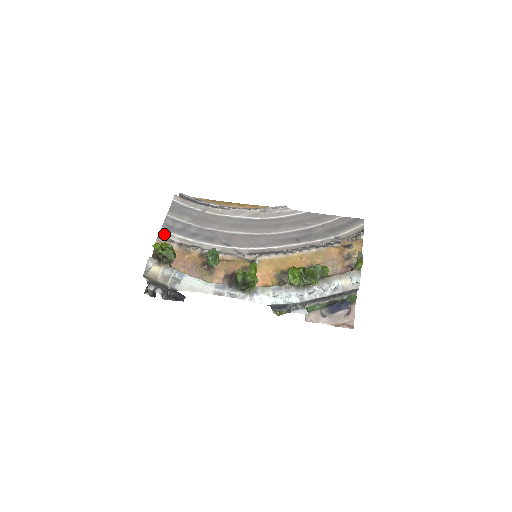
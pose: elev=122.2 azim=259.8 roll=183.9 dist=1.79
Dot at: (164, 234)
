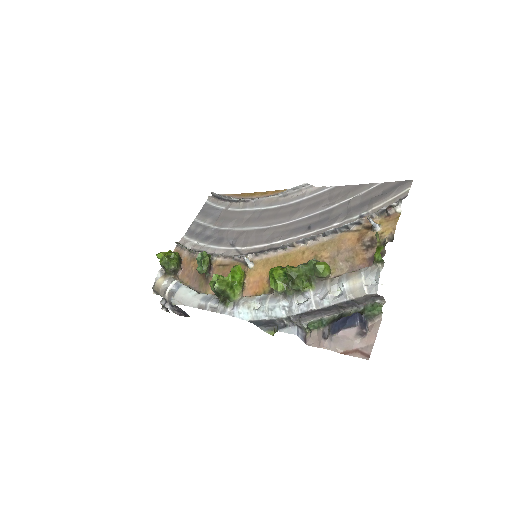
Dot at: (184, 241)
